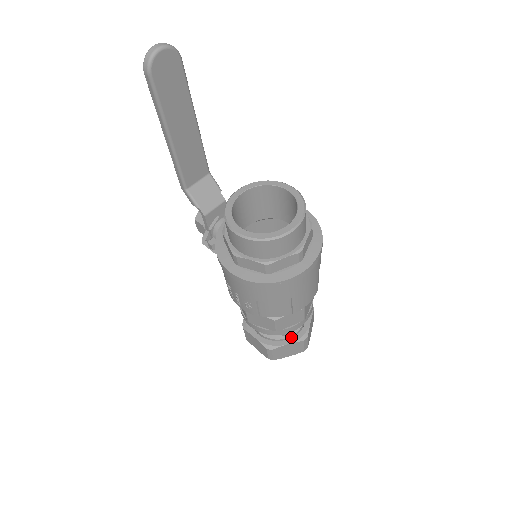
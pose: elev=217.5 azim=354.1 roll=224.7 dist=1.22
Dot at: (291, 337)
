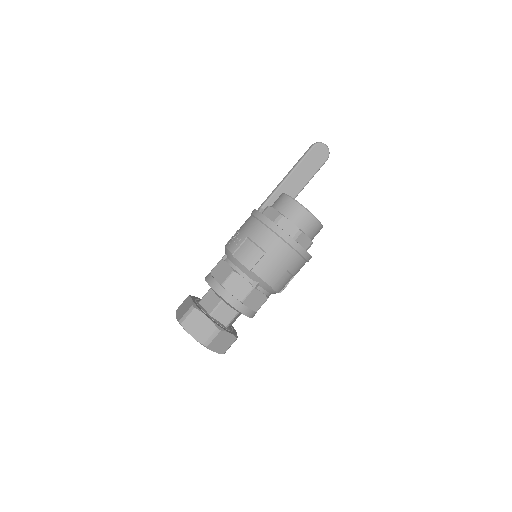
Dot at: occluded
